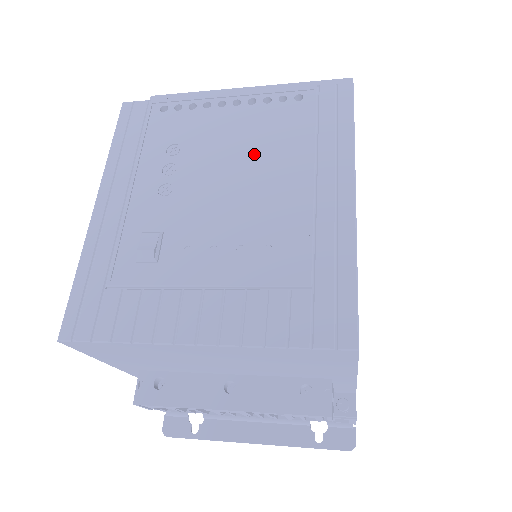
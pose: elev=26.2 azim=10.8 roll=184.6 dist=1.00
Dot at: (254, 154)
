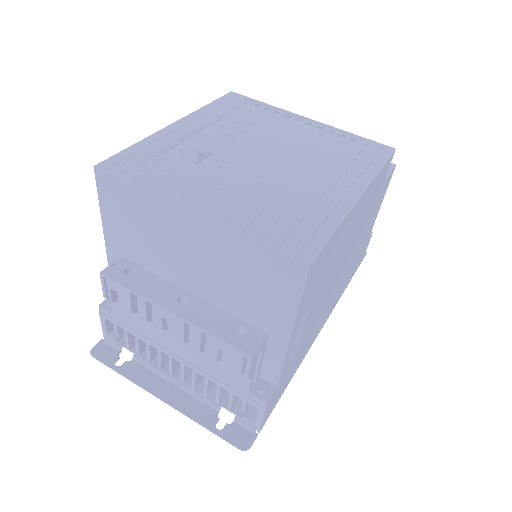
Dot at: (303, 148)
